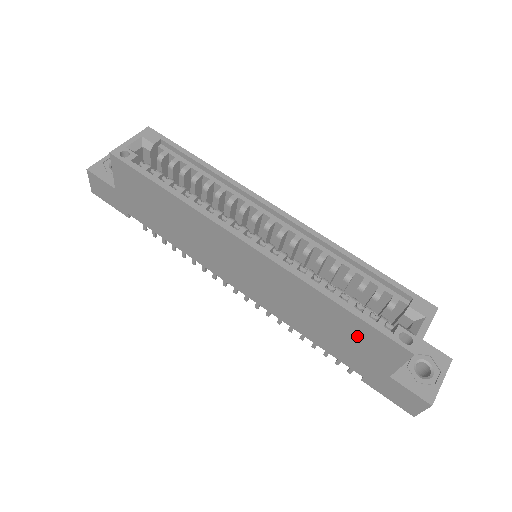
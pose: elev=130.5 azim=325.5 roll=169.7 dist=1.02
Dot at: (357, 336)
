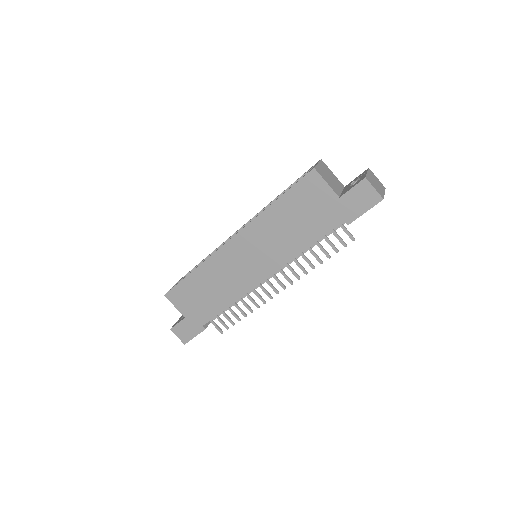
Dot at: (302, 203)
